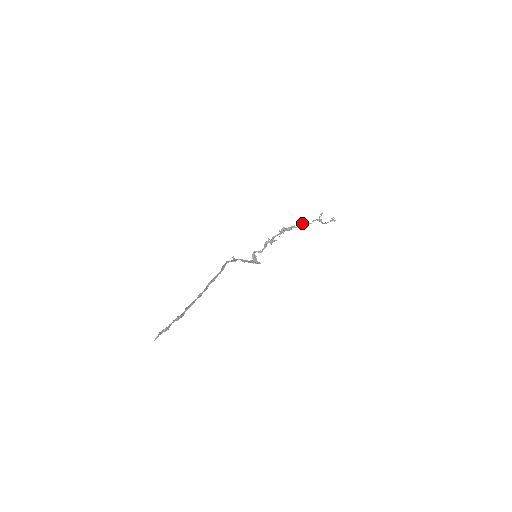
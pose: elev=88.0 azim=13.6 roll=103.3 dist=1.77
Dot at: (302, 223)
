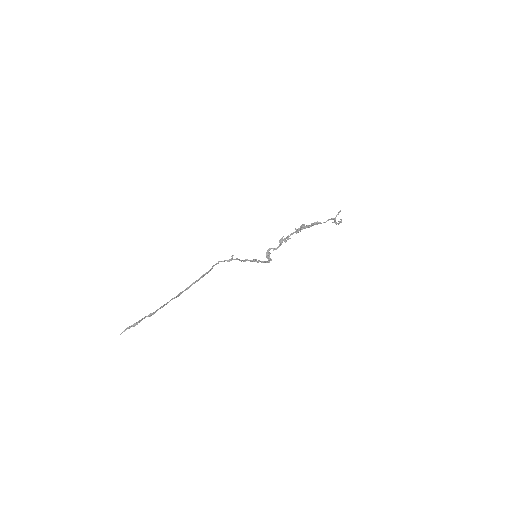
Dot at: occluded
